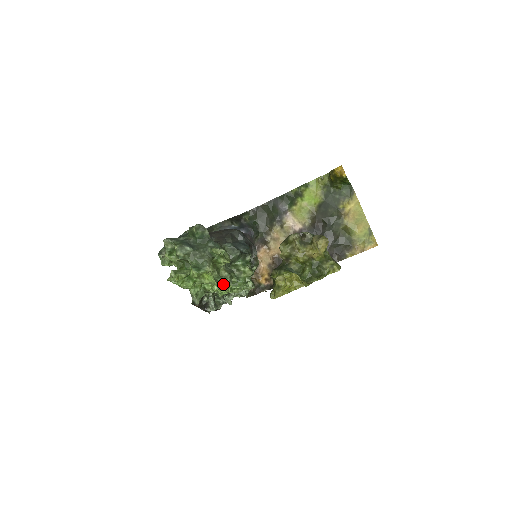
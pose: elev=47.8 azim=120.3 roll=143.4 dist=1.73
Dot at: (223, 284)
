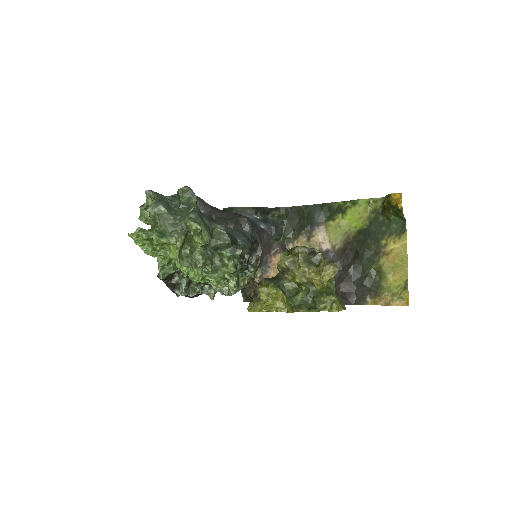
Dot at: (188, 266)
